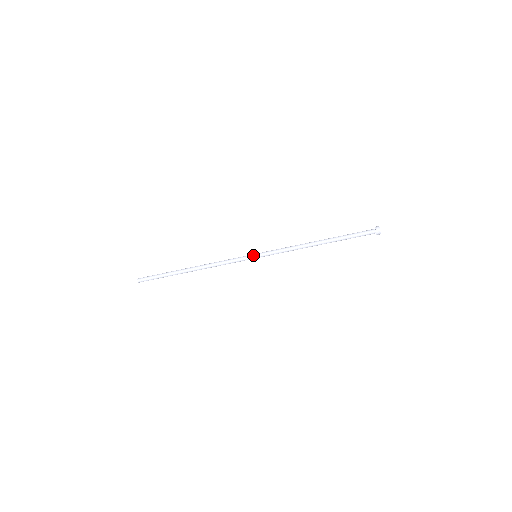
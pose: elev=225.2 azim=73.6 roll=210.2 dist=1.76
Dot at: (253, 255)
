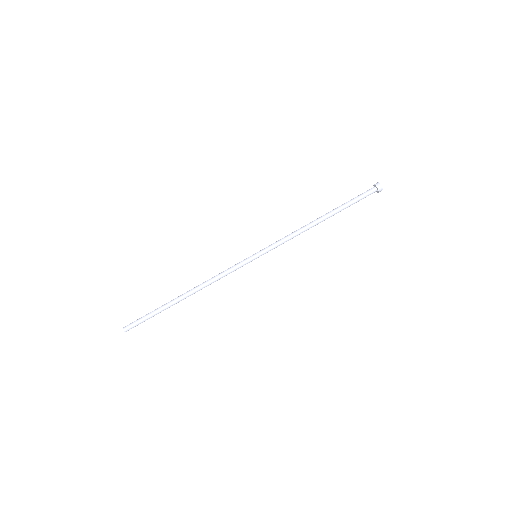
Dot at: (252, 255)
